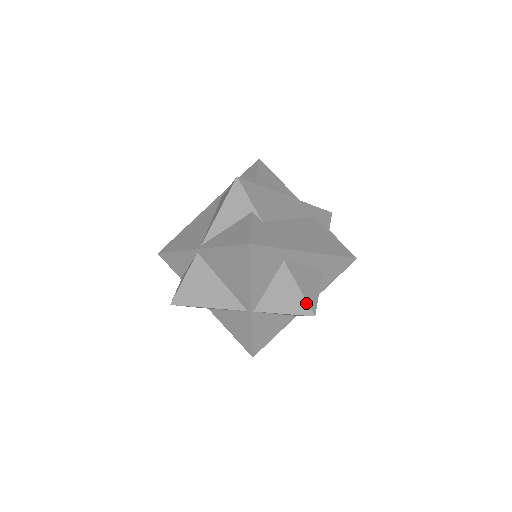
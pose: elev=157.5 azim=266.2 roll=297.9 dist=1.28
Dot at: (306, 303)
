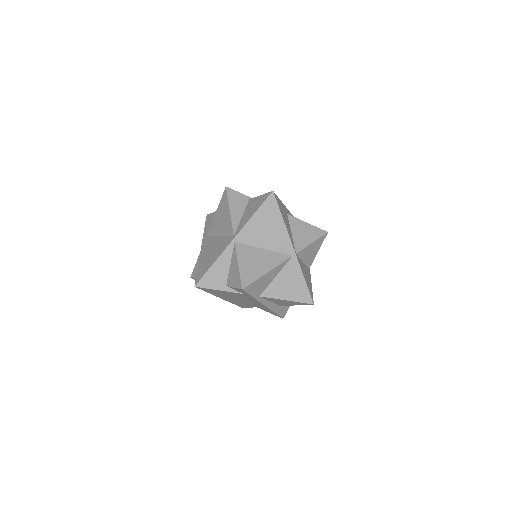
Dot at: (318, 228)
